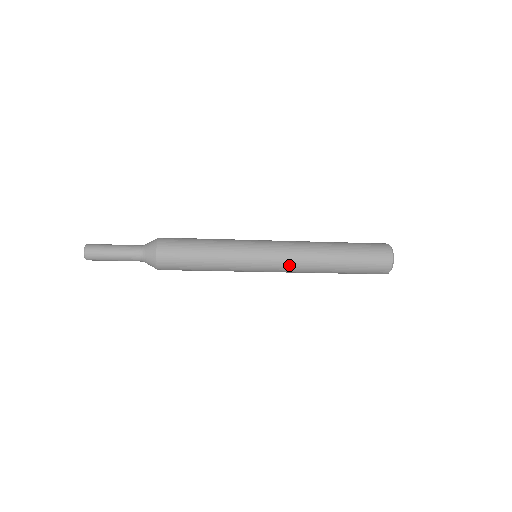
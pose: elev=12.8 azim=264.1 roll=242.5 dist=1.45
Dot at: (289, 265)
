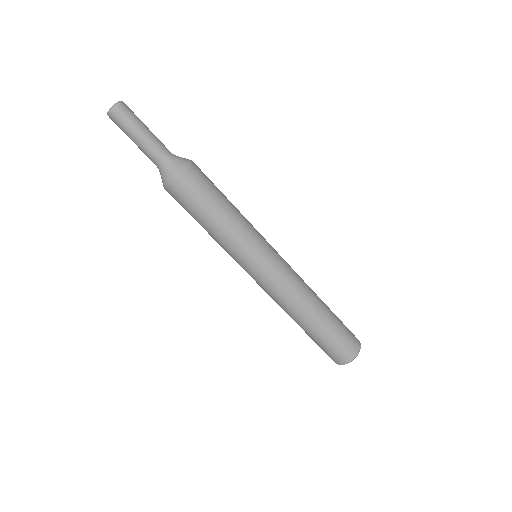
Dot at: (282, 286)
